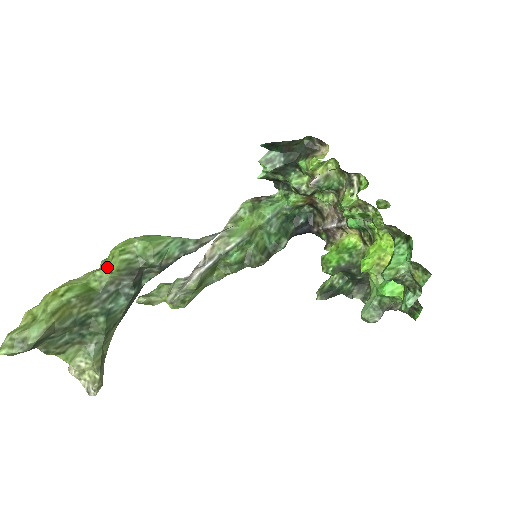
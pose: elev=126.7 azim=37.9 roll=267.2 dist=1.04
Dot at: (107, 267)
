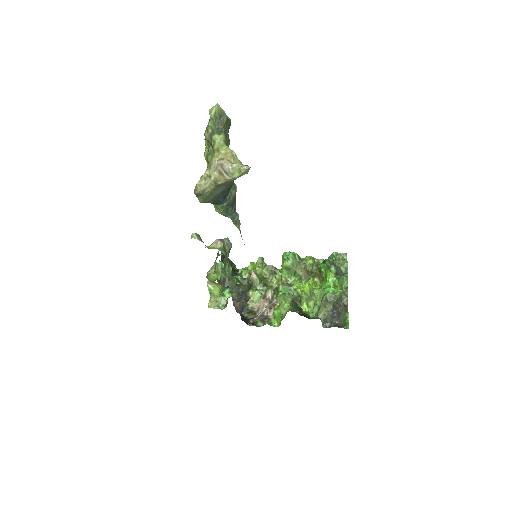
Dot at: occluded
